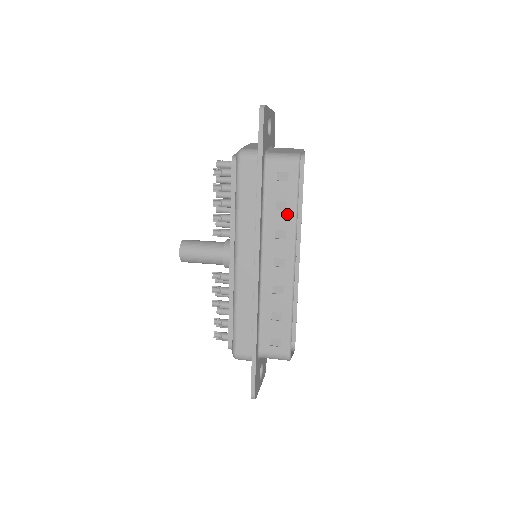
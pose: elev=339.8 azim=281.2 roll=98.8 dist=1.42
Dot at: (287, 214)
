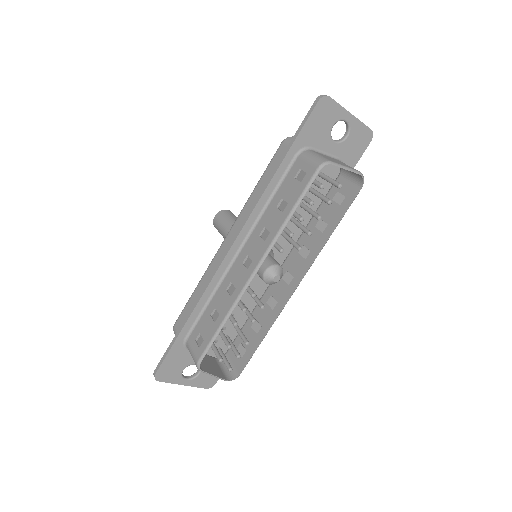
Dot at: (280, 216)
